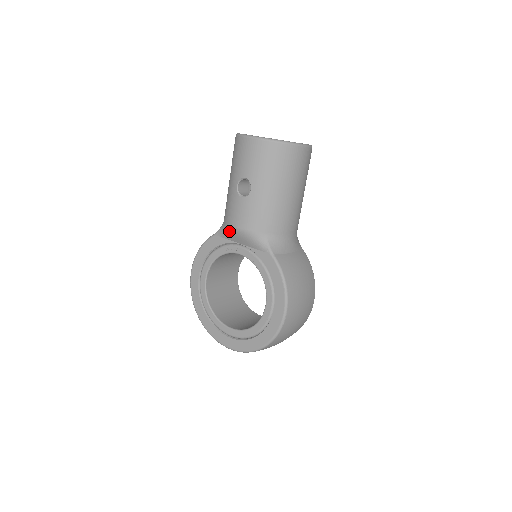
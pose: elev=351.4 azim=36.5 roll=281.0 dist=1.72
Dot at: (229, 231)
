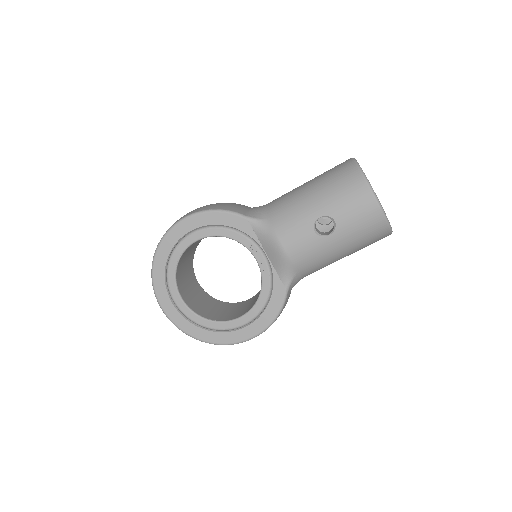
Dot at: (270, 238)
